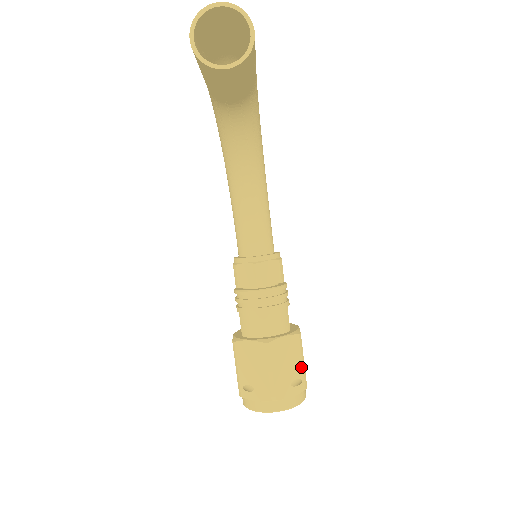
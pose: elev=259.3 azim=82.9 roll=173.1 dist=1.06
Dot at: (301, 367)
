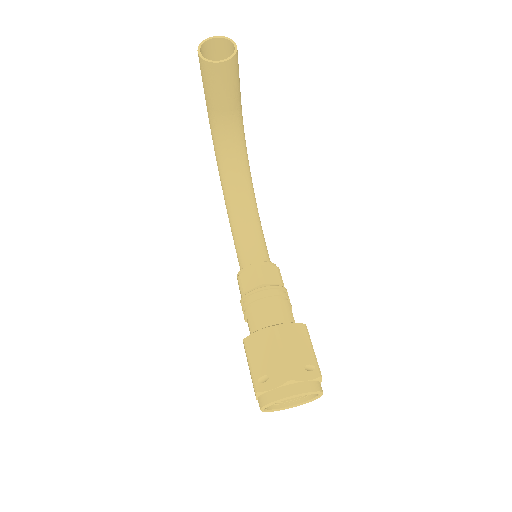
Dot at: (312, 354)
